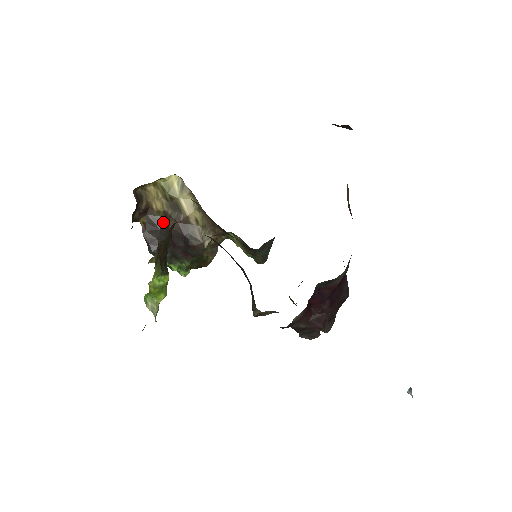
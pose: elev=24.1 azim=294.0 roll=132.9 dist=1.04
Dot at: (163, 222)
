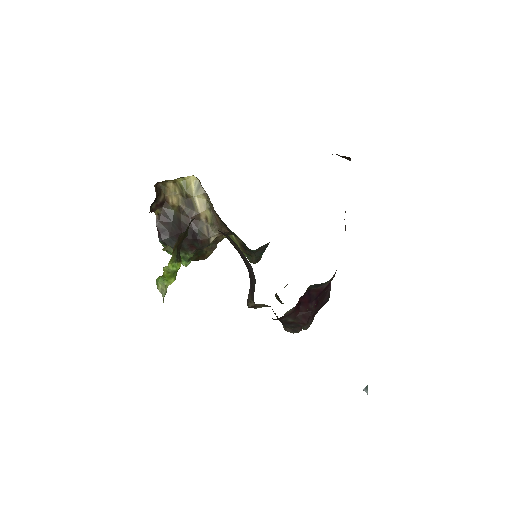
Dot at: (176, 216)
